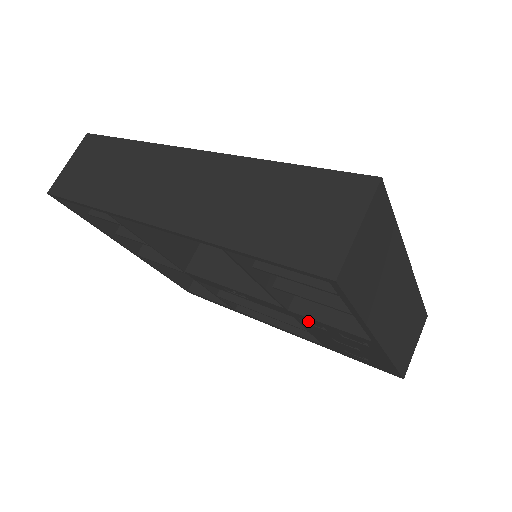
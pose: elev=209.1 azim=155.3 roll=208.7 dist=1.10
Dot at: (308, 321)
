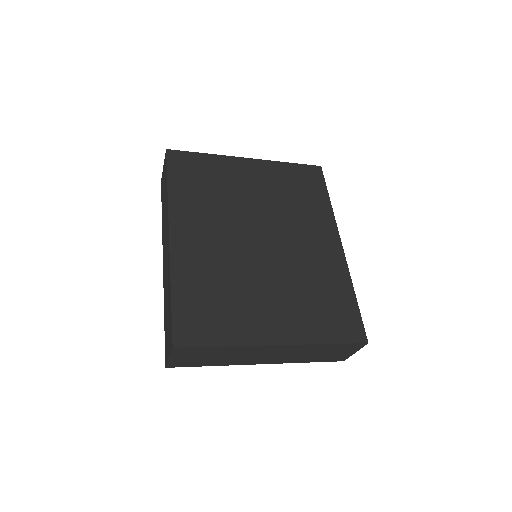
Dot at: occluded
